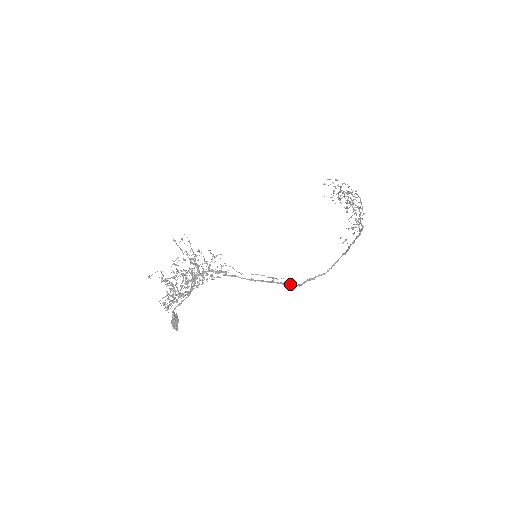
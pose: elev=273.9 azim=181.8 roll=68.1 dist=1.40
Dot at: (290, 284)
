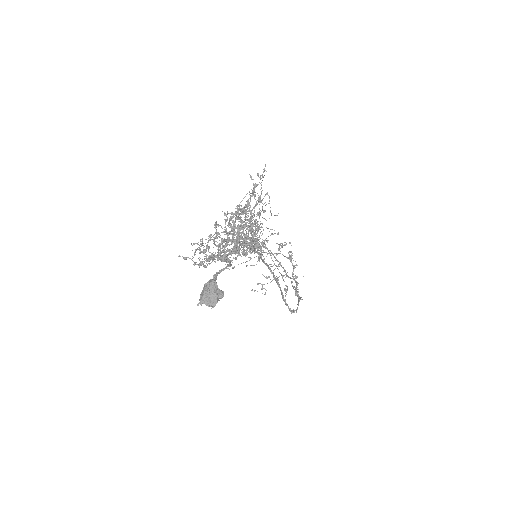
Dot at: occluded
